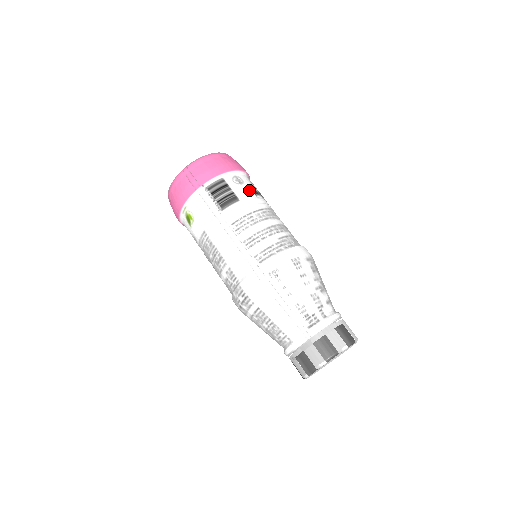
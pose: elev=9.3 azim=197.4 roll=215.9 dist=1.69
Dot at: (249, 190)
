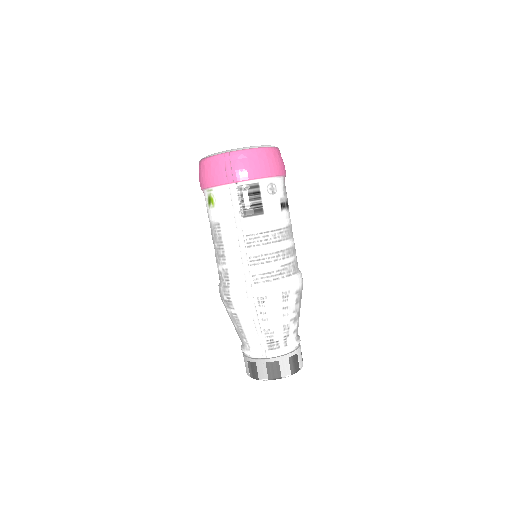
Dot at: (278, 203)
